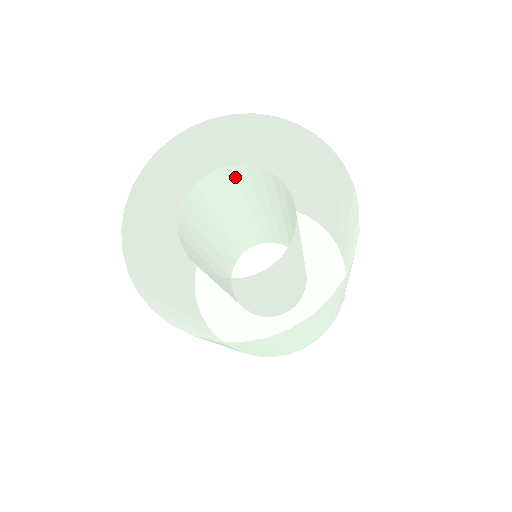
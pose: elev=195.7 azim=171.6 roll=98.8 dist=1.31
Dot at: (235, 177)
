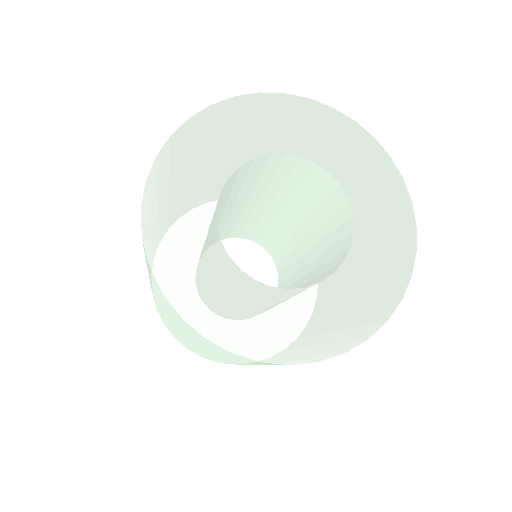
Dot at: (261, 168)
